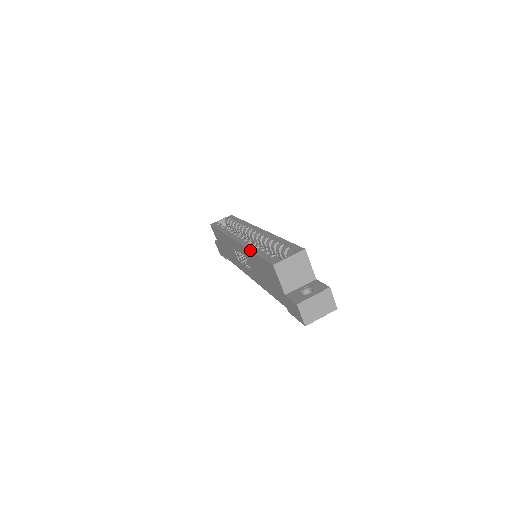
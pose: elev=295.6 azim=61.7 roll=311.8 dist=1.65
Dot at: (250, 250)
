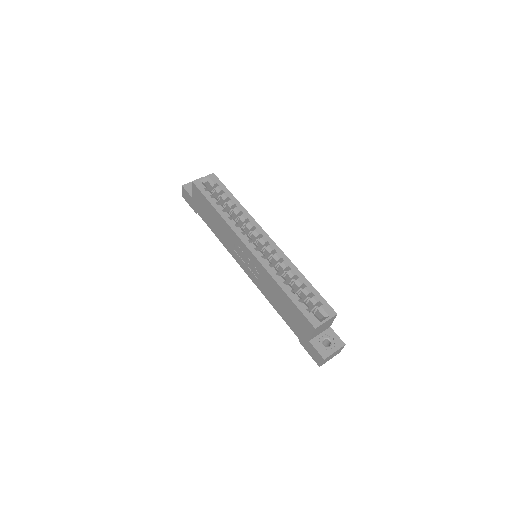
Dot at: (278, 285)
